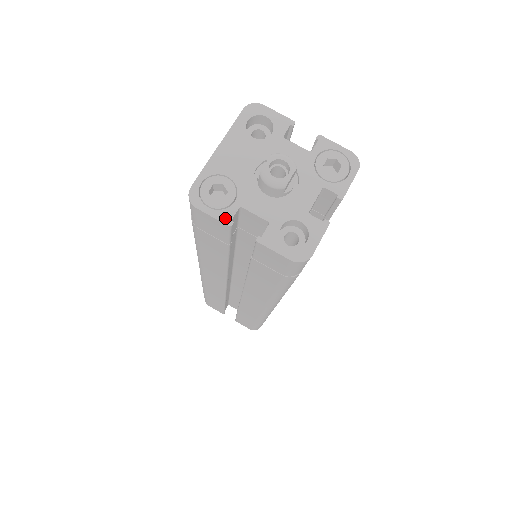
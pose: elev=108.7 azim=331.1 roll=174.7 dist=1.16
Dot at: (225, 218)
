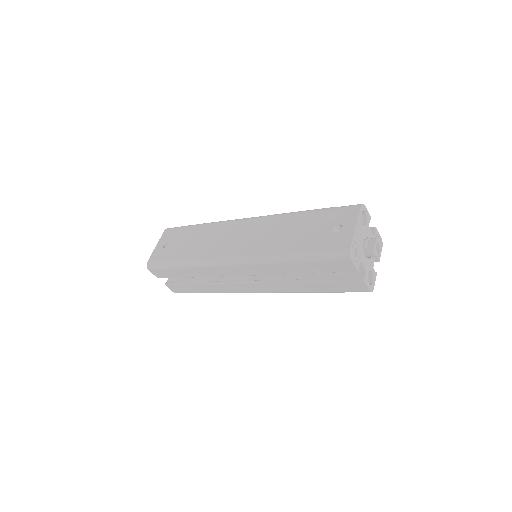
Dot at: (357, 267)
